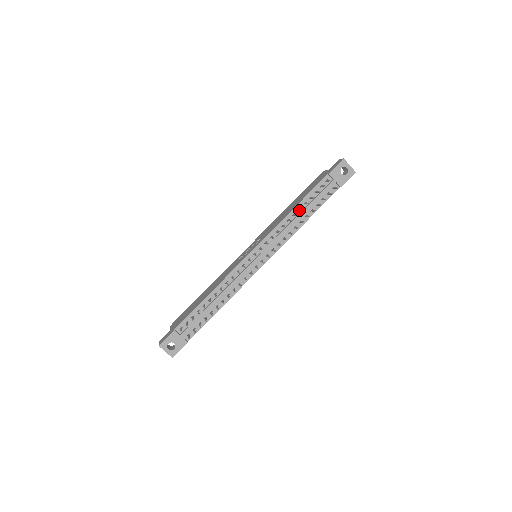
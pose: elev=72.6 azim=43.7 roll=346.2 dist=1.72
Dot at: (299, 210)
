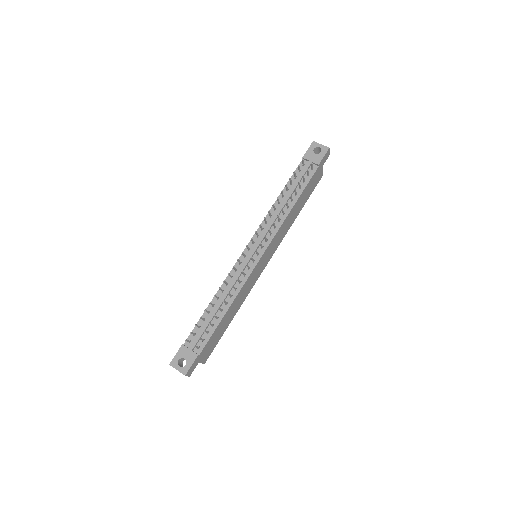
Dot at: (283, 198)
